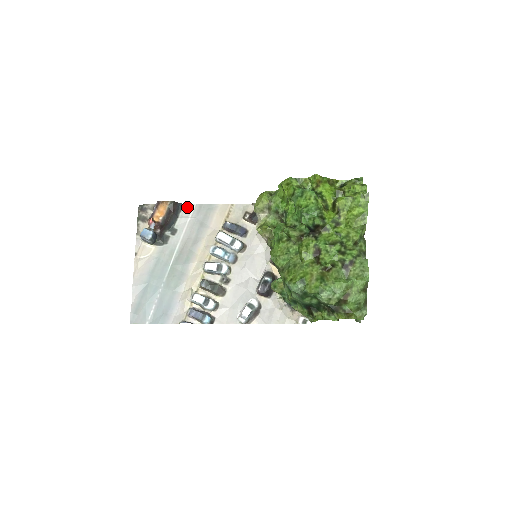
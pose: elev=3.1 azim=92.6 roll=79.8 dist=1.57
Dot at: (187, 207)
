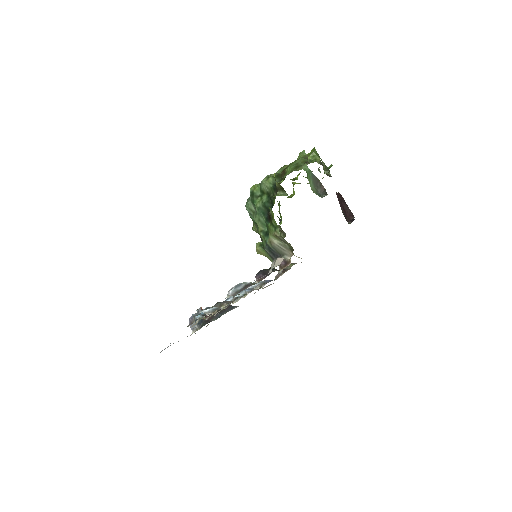
Dot at: occluded
